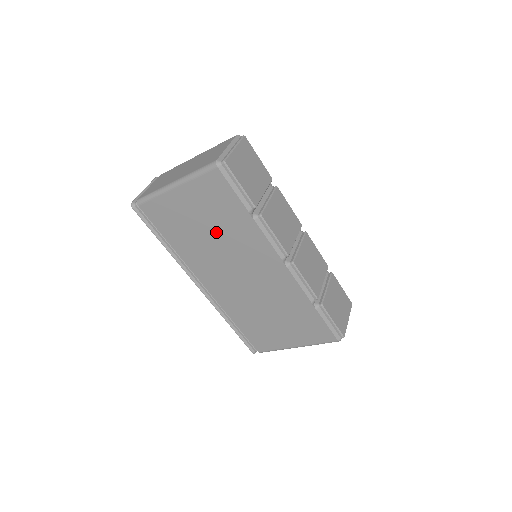
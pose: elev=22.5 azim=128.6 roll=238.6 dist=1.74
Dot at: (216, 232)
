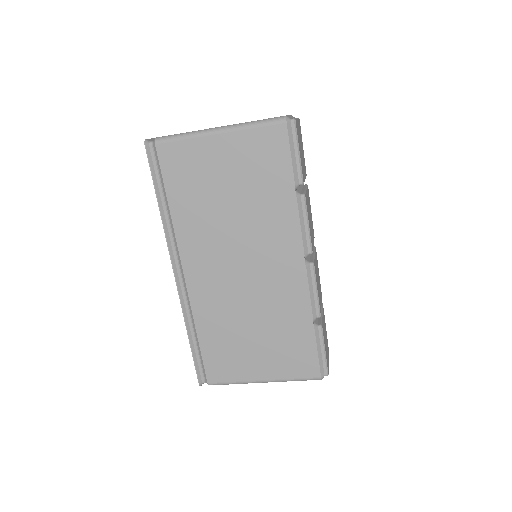
Dot at: (241, 202)
